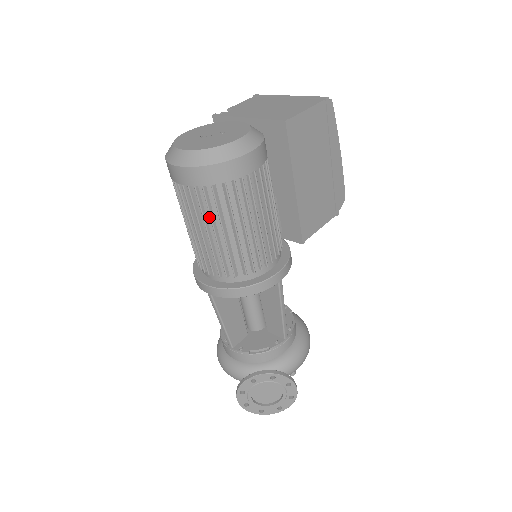
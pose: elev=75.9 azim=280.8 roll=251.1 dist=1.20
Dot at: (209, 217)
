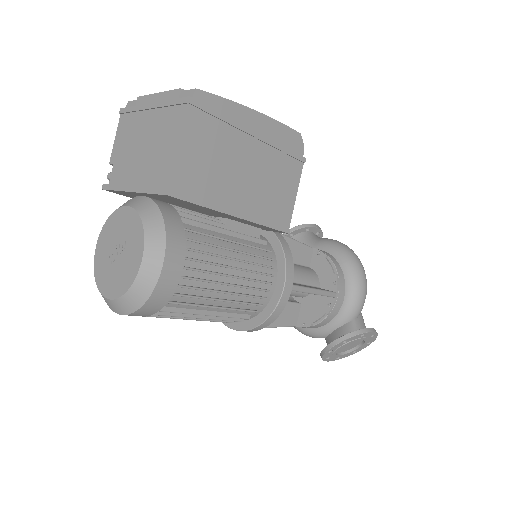
Dot at: (183, 315)
